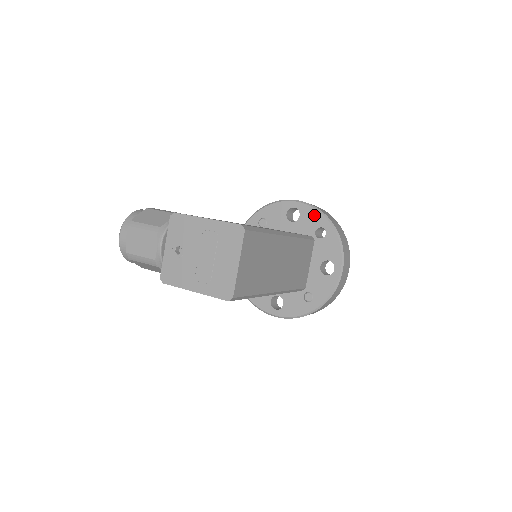
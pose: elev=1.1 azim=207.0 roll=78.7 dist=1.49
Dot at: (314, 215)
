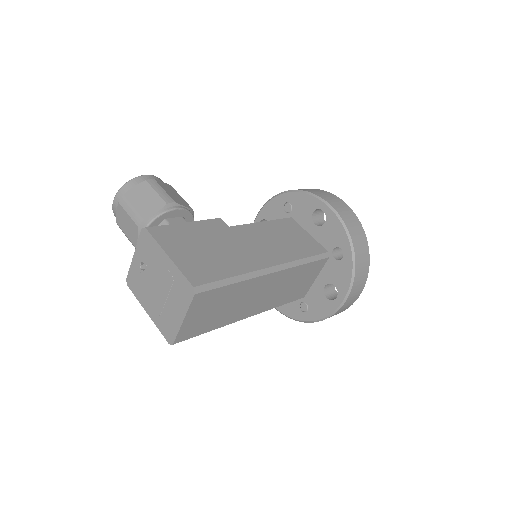
Dot at: (339, 231)
